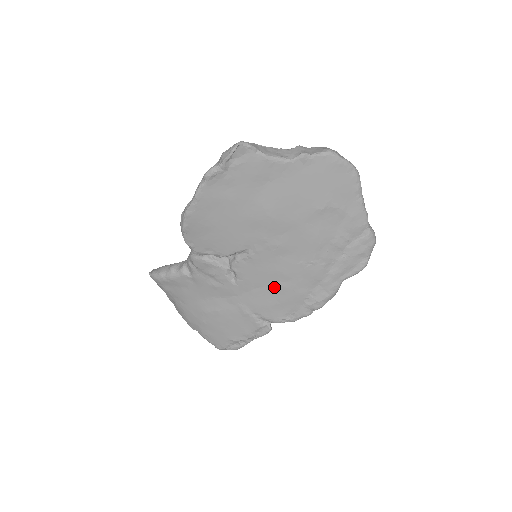
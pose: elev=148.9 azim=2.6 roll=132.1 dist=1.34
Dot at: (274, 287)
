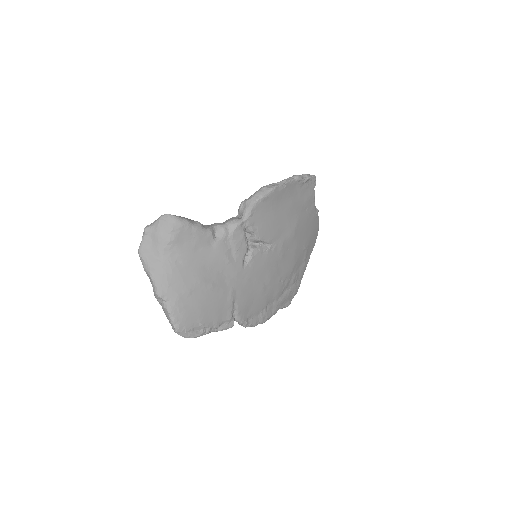
Dot at: (260, 286)
